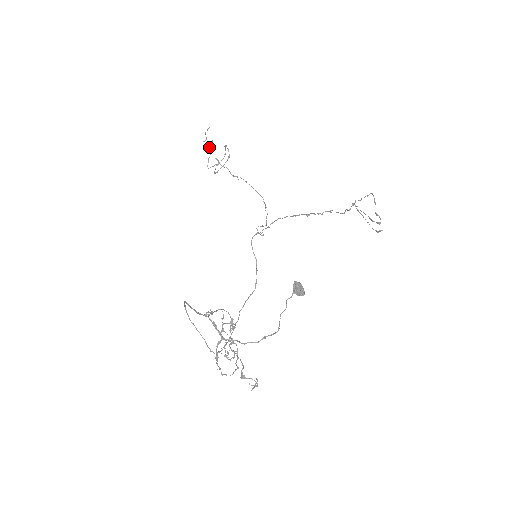
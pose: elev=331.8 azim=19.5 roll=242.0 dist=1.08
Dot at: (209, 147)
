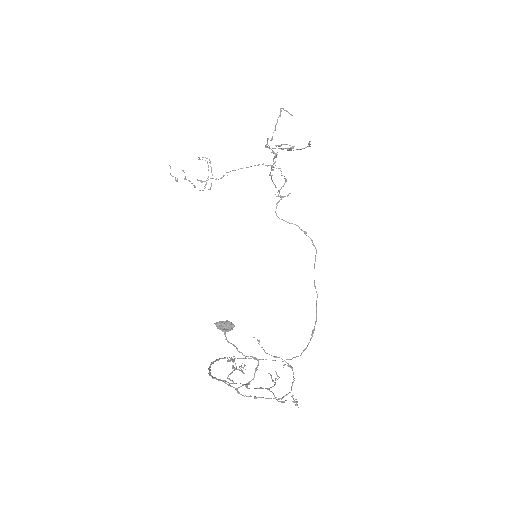
Dot at: (184, 179)
